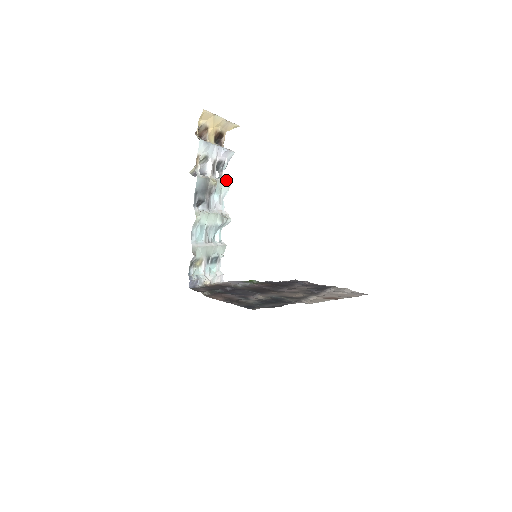
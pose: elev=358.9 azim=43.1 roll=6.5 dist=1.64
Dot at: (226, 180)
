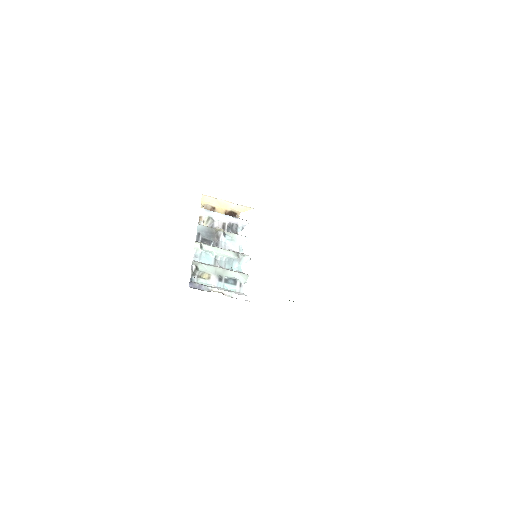
Dot at: (242, 236)
